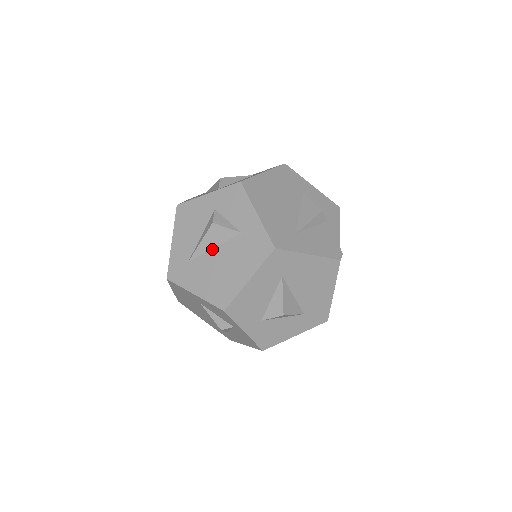
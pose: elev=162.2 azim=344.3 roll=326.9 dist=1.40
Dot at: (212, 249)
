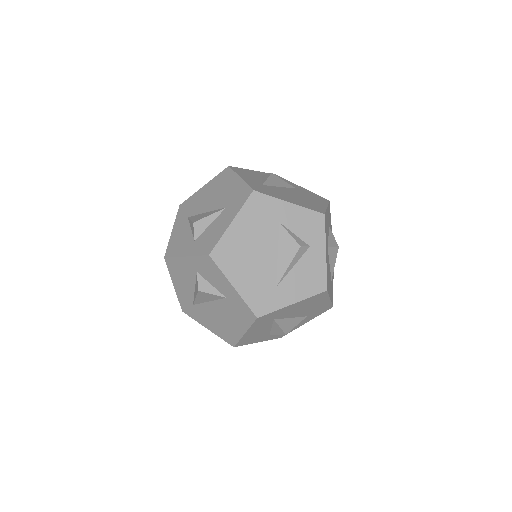
Dot at: (207, 302)
